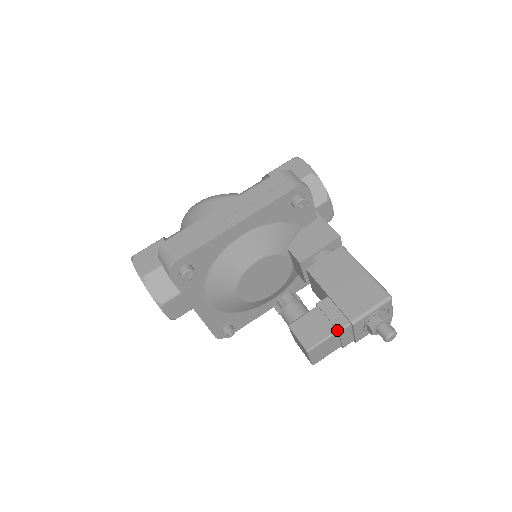
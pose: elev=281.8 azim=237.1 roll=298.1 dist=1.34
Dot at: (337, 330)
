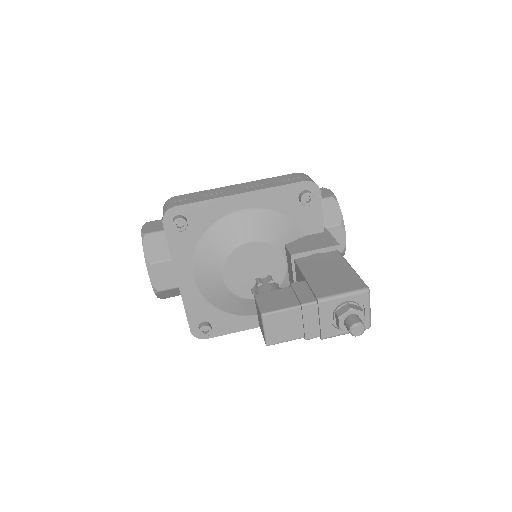
Dot at: (300, 304)
